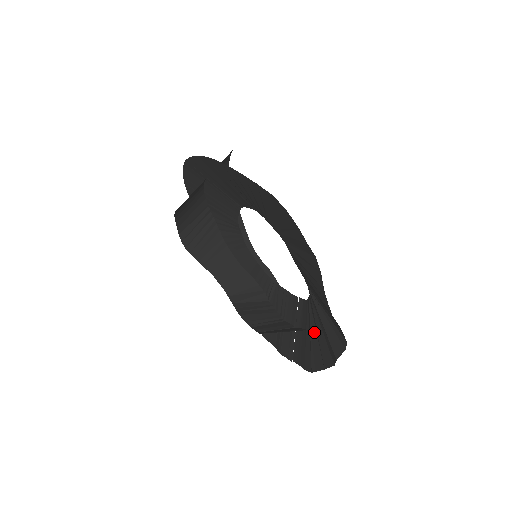
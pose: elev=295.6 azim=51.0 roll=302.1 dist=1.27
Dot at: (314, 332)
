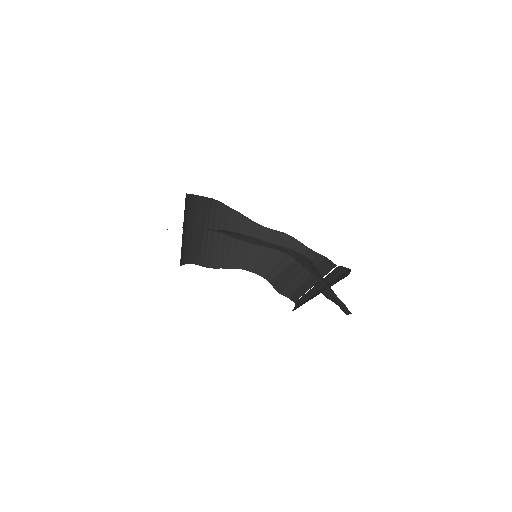
Dot at: occluded
